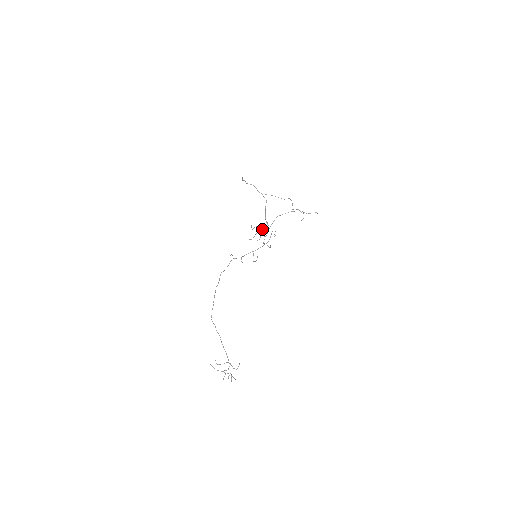
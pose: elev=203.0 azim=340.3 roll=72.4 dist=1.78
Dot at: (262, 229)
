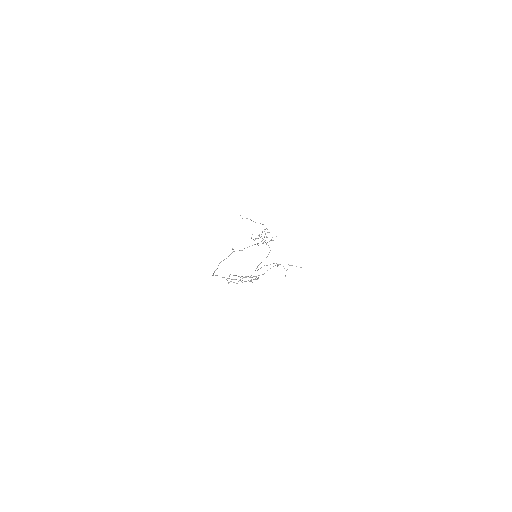
Dot at: (264, 231)
